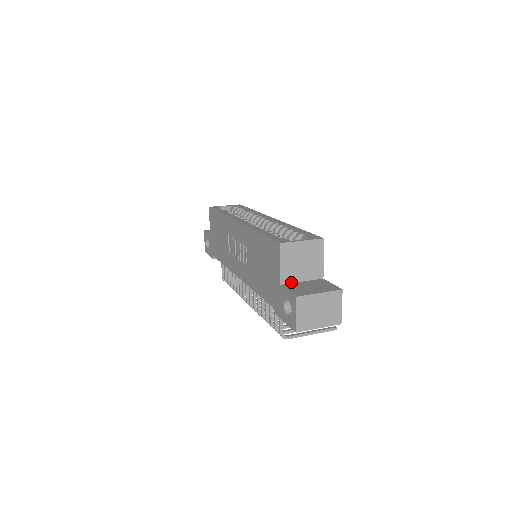
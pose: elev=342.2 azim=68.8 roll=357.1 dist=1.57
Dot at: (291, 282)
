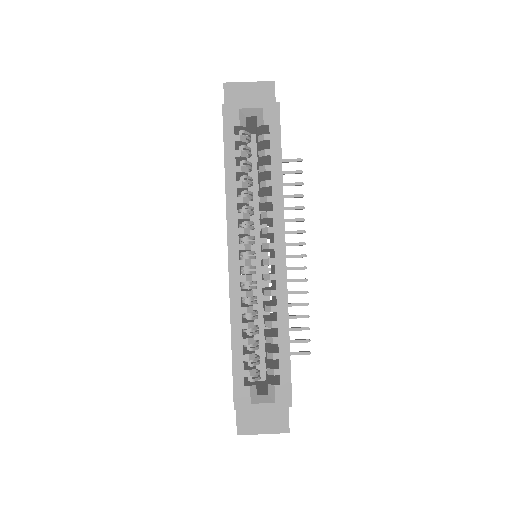
Dot at: occluded
